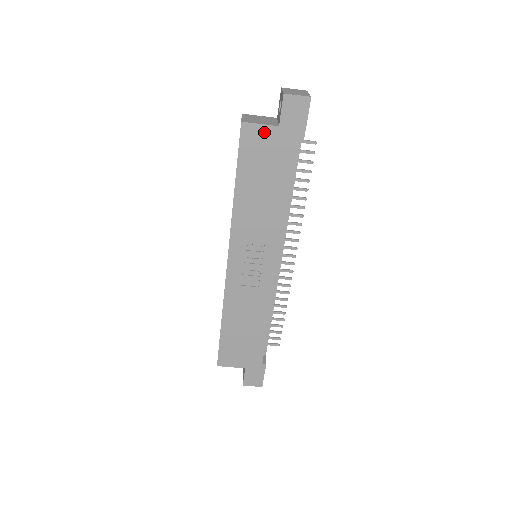
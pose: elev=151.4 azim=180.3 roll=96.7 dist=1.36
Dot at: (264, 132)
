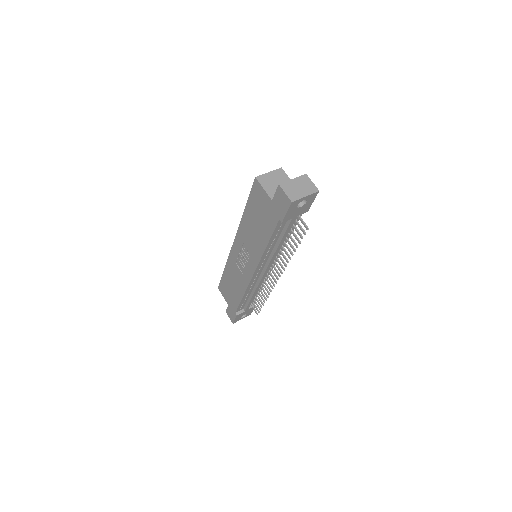
Dot at: (264, 195)
